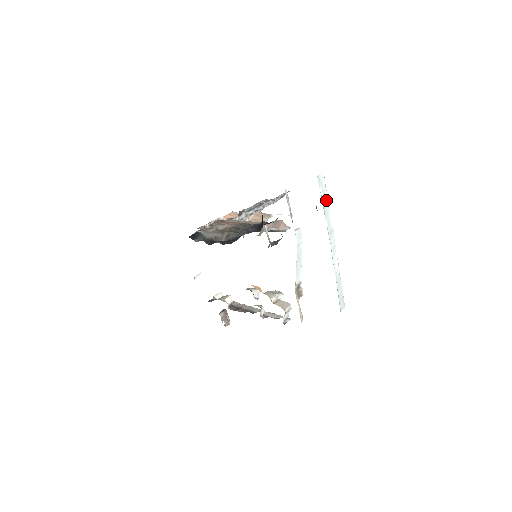
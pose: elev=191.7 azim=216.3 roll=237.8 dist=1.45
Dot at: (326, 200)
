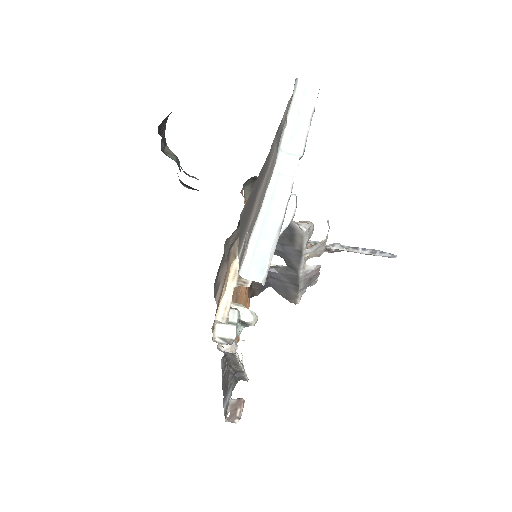
Dot at: (305, 115)
